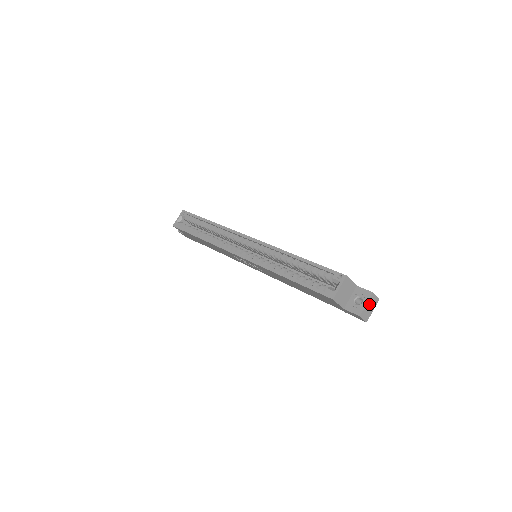
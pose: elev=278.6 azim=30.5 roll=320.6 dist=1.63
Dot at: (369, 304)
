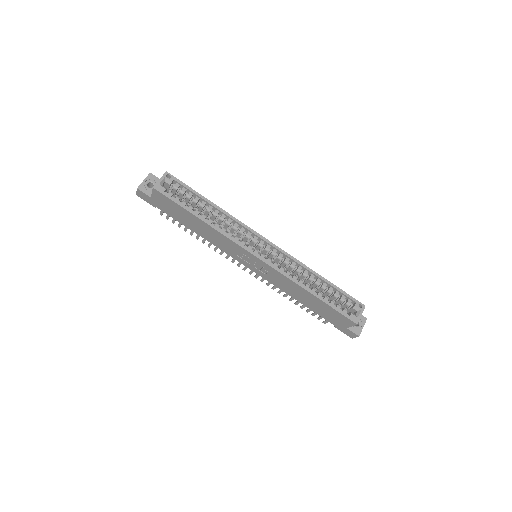
Dot at: (362, 326)
